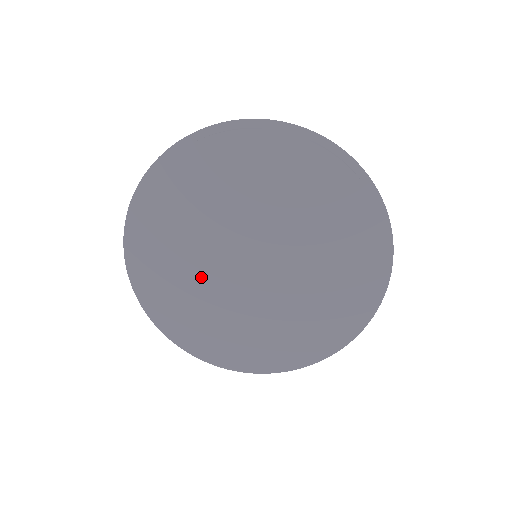
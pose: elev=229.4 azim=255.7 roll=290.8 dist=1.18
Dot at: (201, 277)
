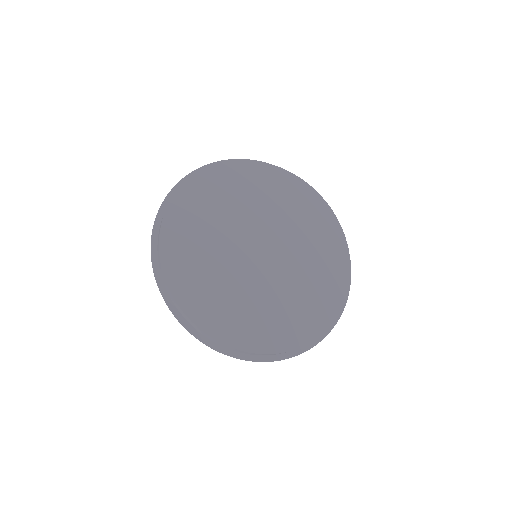
Dot at: (223, 229)
